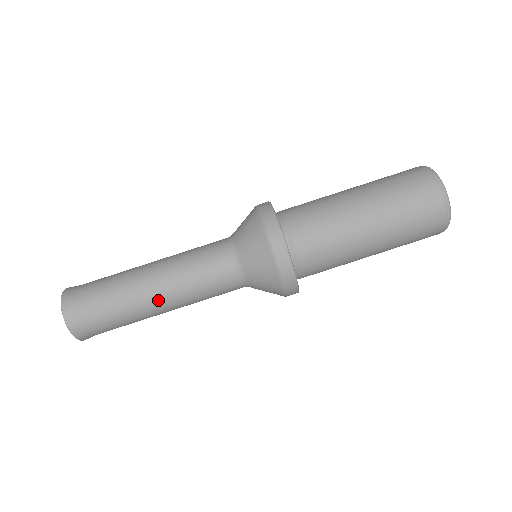
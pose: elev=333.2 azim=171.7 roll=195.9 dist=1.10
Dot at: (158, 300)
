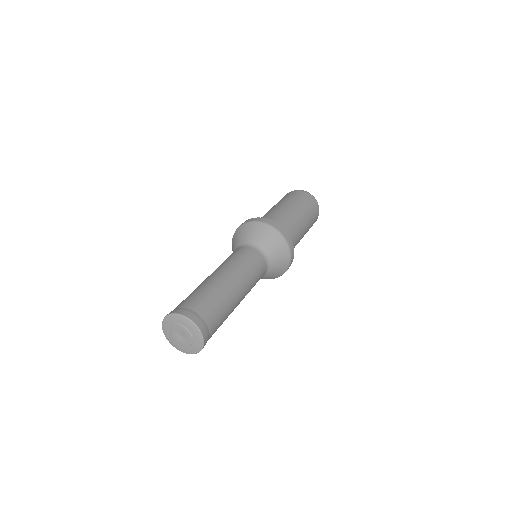
Dot at: (240, 300)
